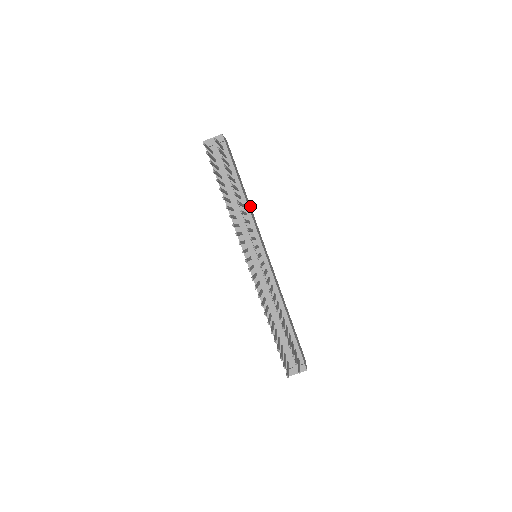
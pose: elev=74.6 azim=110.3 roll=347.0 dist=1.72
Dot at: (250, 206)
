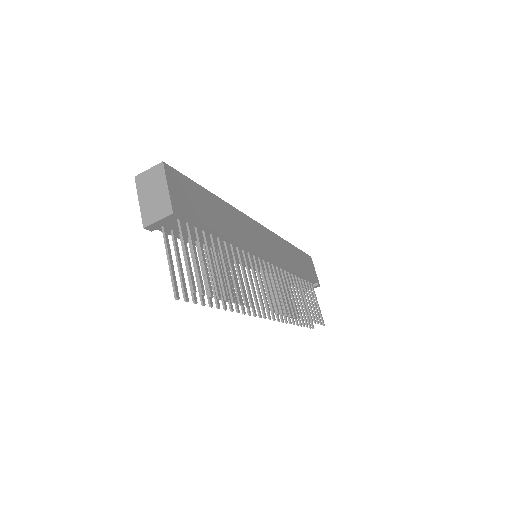
Dot at: (228, 206)
